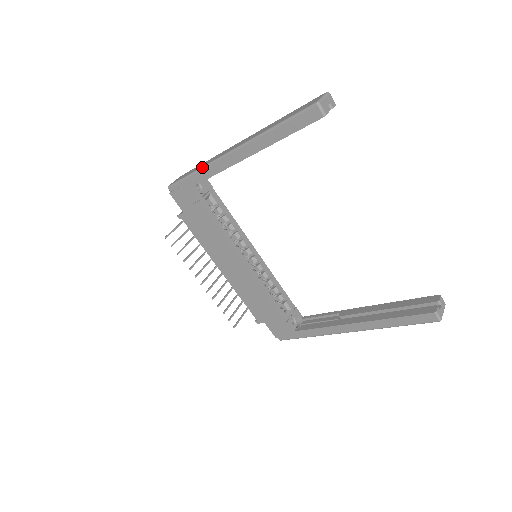
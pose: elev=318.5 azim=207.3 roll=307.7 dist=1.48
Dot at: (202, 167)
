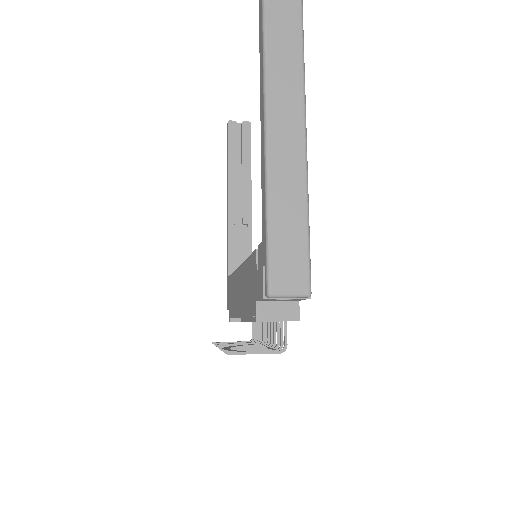
Dot at: occluded
